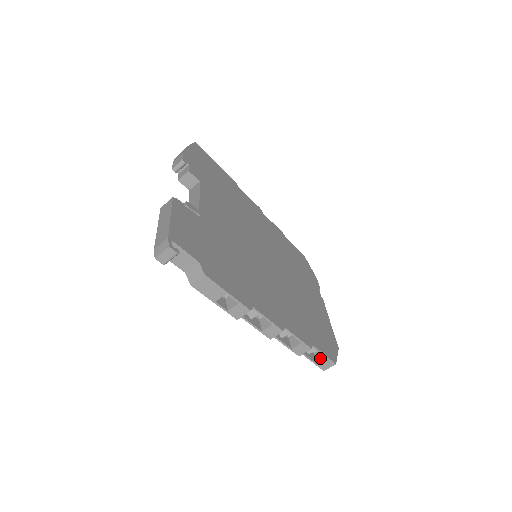
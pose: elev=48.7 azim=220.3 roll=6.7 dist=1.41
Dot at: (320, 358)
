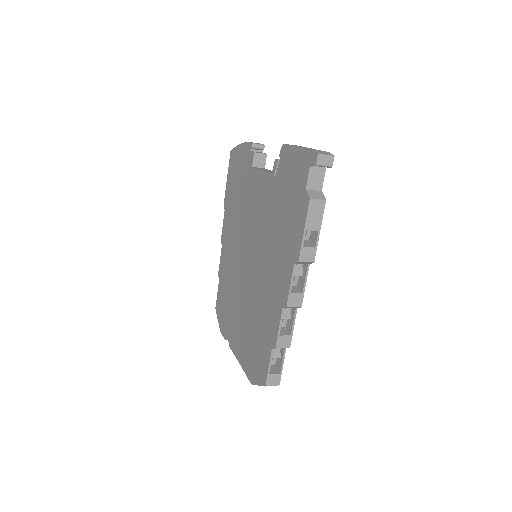
Dot at: (272, 370)
